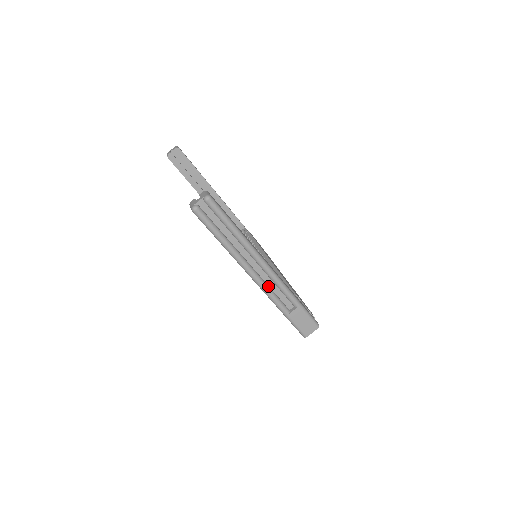
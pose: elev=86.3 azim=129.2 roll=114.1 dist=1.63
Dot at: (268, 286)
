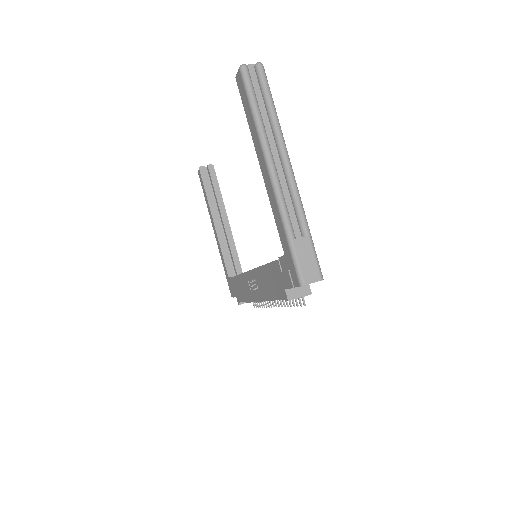
Dot at: (282, 192)
